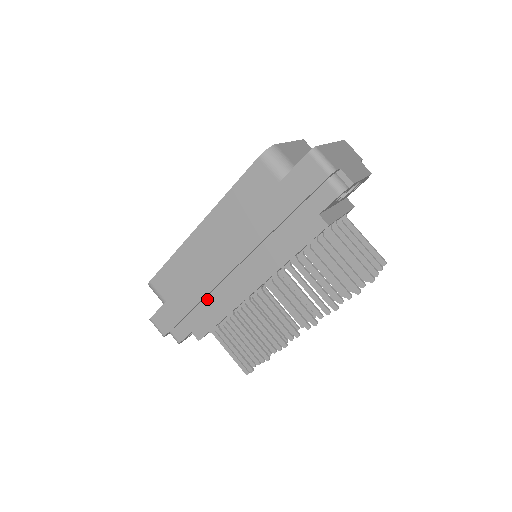
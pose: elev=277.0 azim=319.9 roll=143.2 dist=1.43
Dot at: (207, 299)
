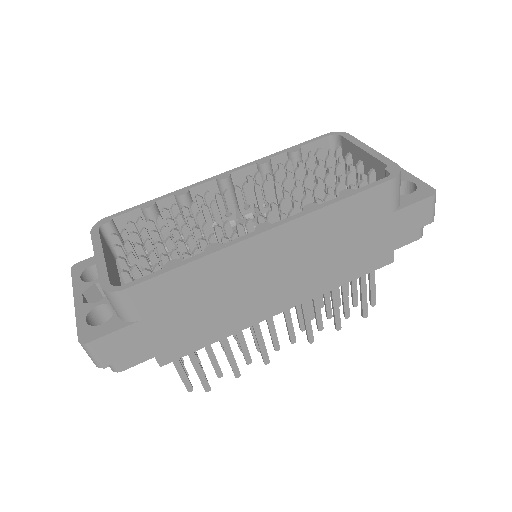
Dot at: occluded
